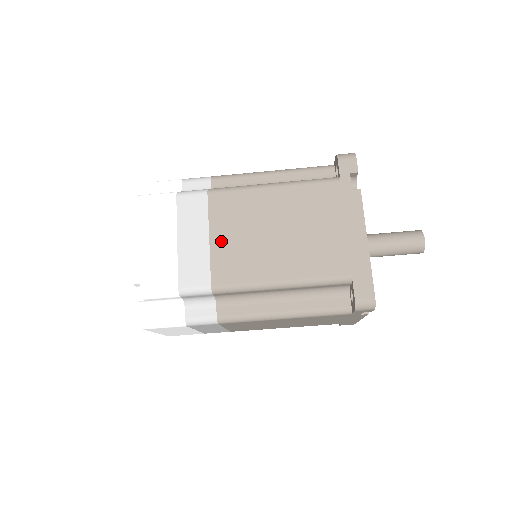
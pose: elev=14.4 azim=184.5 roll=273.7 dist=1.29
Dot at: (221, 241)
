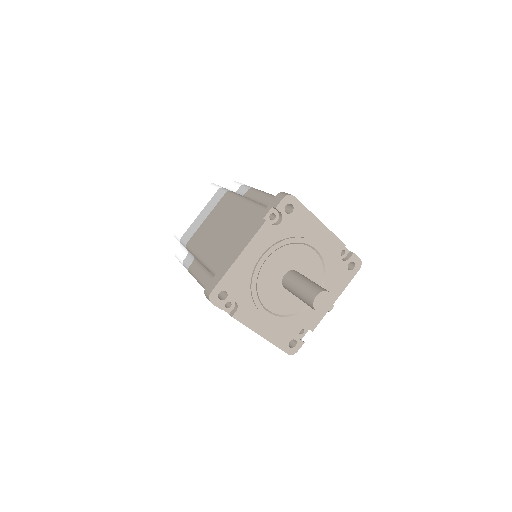
Dot at: (207, 222)
